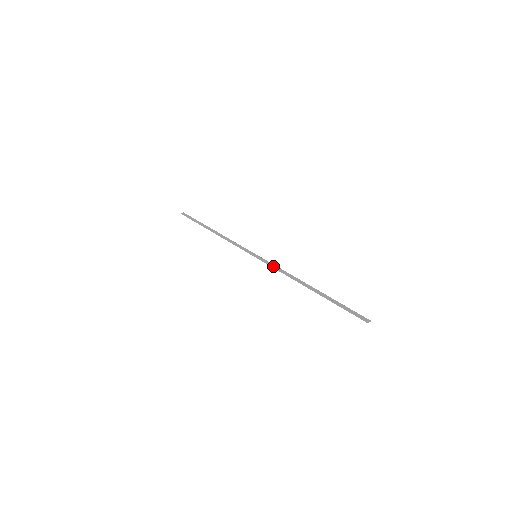
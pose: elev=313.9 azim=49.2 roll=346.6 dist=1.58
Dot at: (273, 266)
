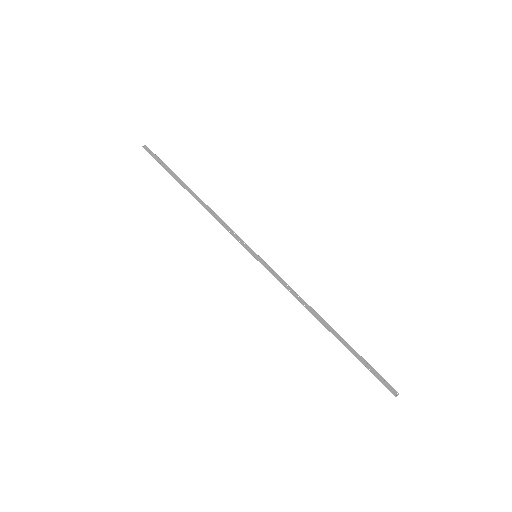
Dot at: (280, 280)
